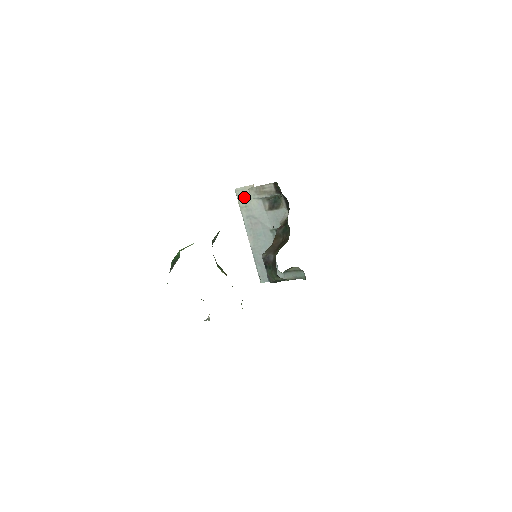
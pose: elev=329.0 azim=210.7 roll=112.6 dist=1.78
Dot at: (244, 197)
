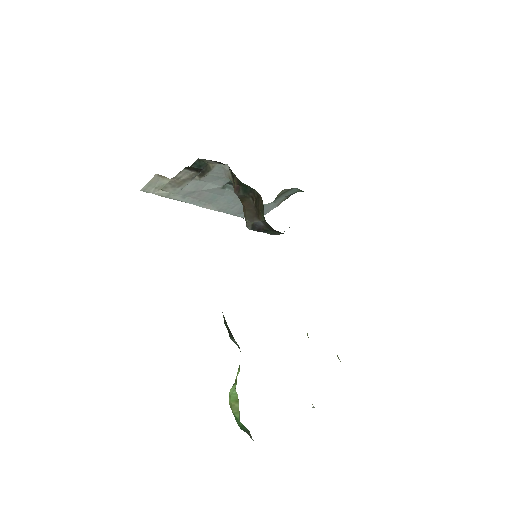
Dot at: (159, 188)
